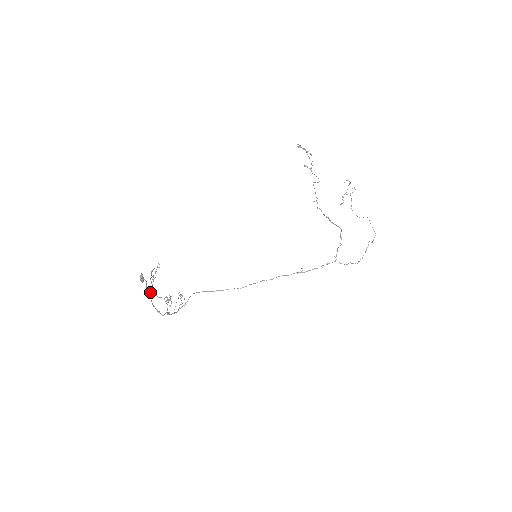
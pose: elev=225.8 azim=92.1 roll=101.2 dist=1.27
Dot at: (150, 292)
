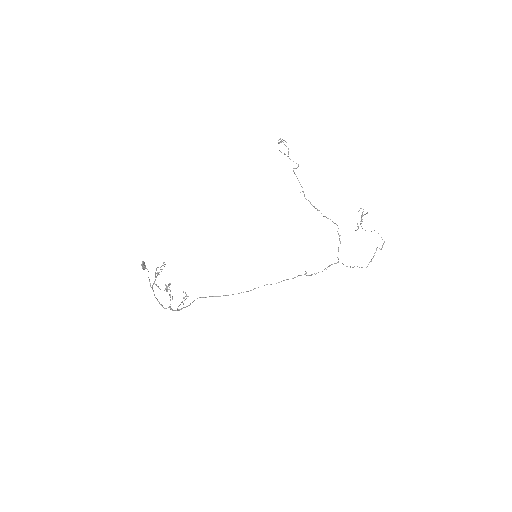
Dot at: (153, 283)
